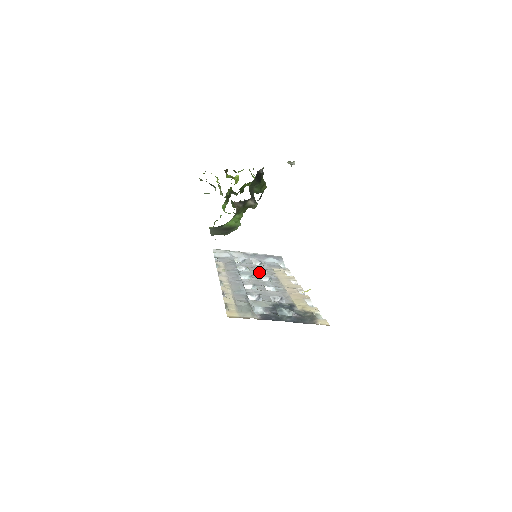
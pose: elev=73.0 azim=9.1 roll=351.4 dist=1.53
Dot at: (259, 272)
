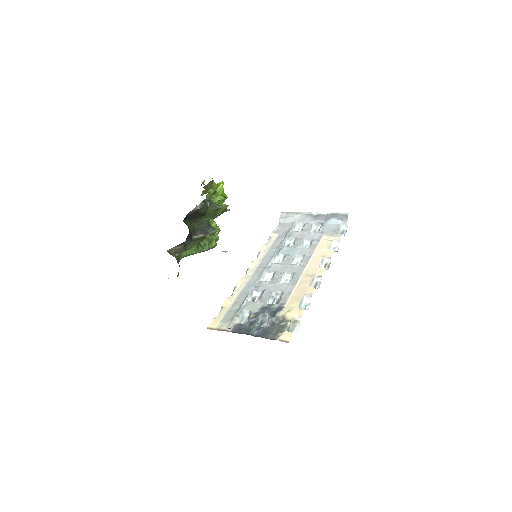
Dot at: (299, 248)
